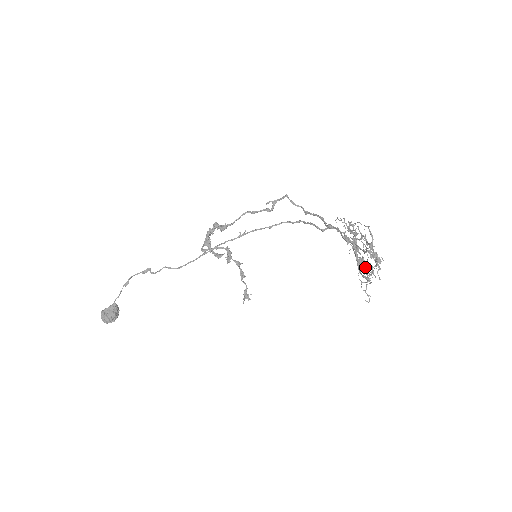
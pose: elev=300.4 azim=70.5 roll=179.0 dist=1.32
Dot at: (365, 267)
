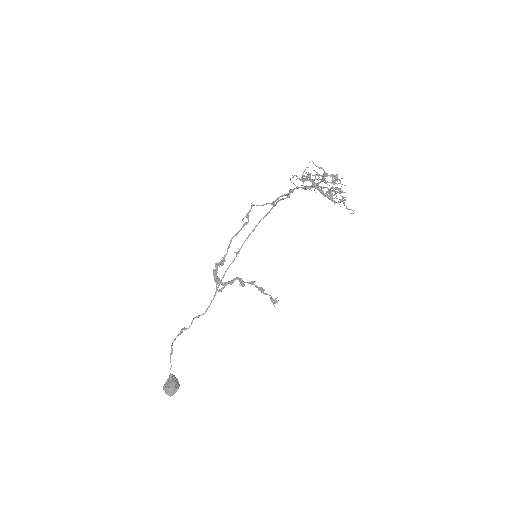
Dot at: (331, 190)
